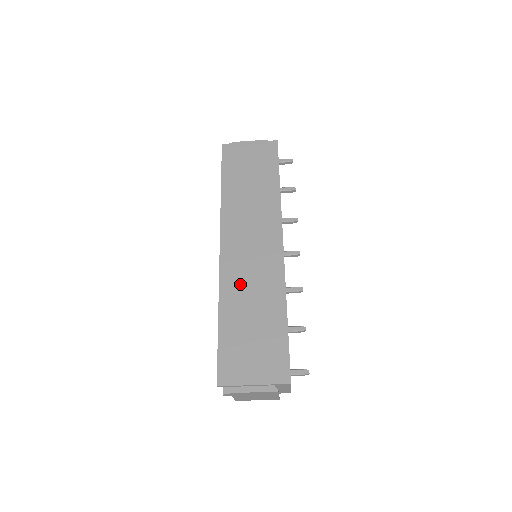
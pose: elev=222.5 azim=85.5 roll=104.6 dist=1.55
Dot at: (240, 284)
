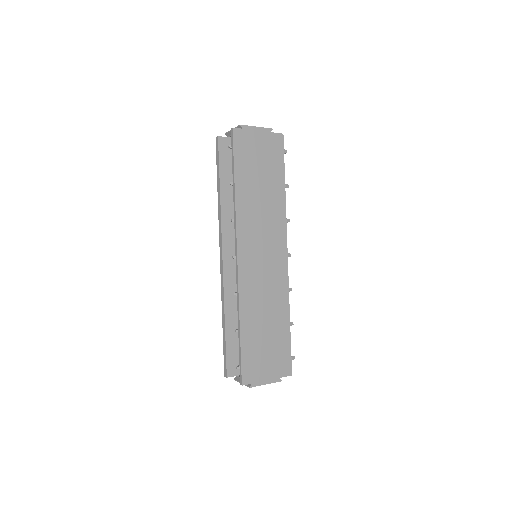
Dot at: (256, 294)
